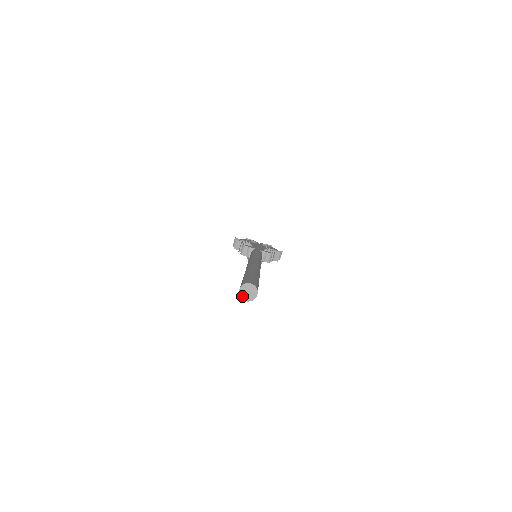
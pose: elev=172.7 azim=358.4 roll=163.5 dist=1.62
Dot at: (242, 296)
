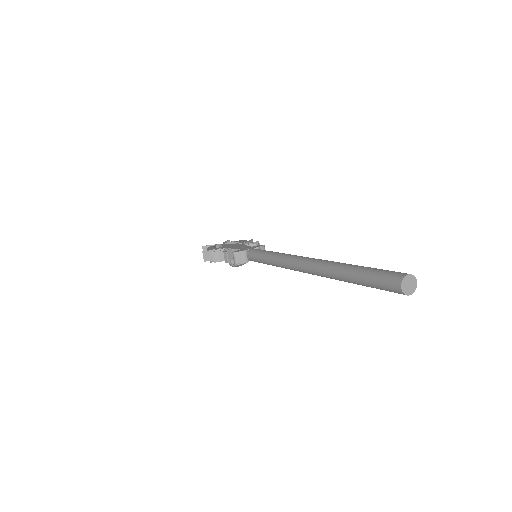
Dot at: (406, 292)
